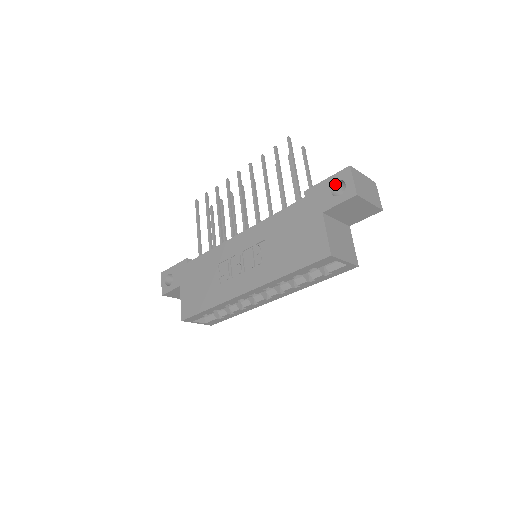
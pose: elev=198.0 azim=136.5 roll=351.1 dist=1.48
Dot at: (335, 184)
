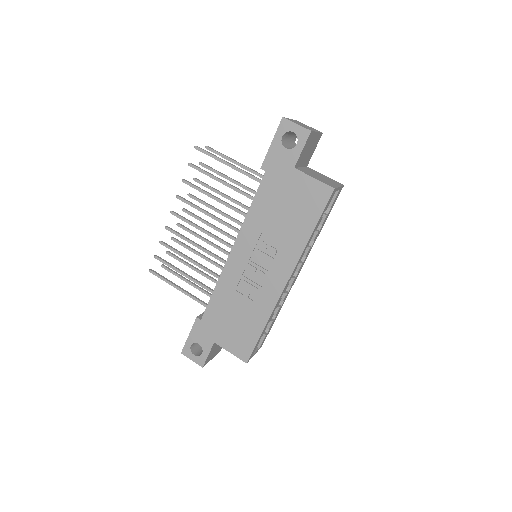
Dot at: (282, 141)
